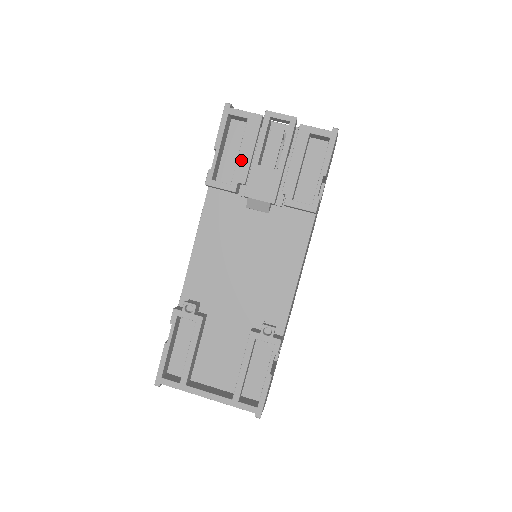
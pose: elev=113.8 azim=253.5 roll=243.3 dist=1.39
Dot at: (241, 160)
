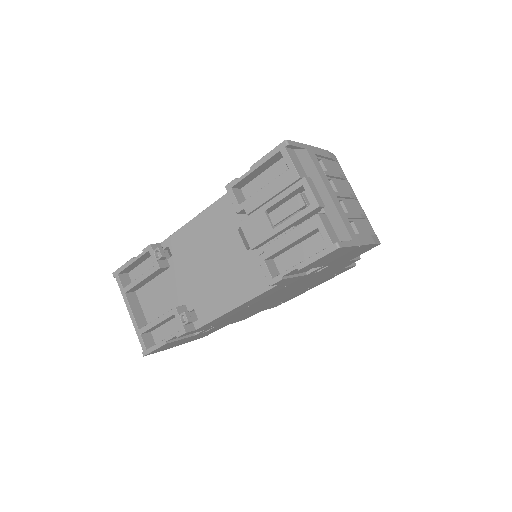
Dot at: (259, 195)
